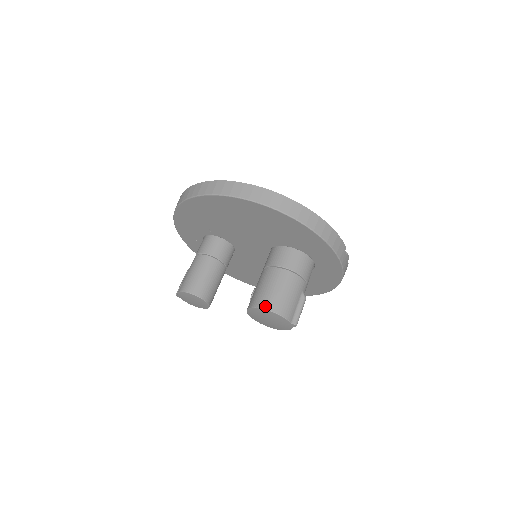
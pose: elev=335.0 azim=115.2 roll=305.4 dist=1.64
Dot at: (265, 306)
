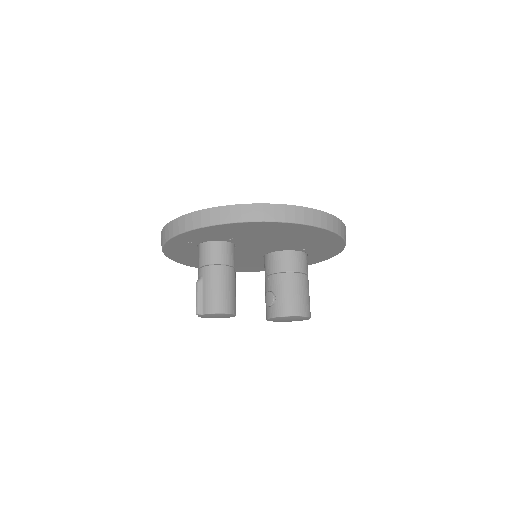
Dot at: (303, 313)
